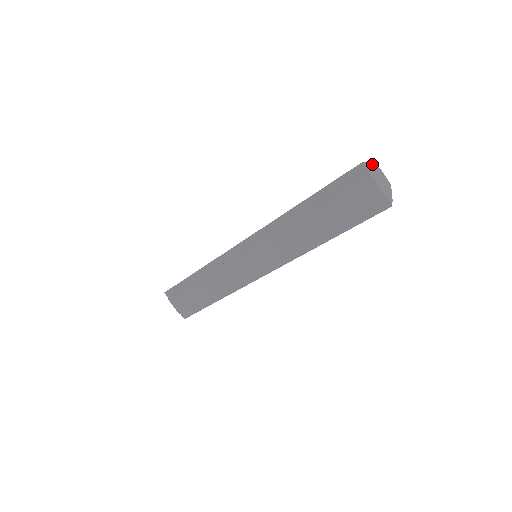
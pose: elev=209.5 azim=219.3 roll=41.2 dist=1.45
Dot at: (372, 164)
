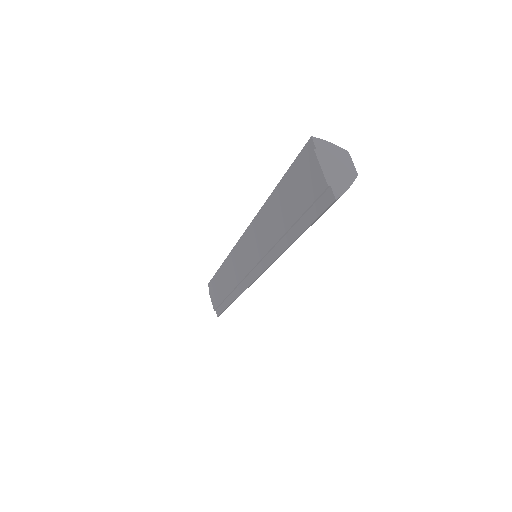
Dot at: occluded
